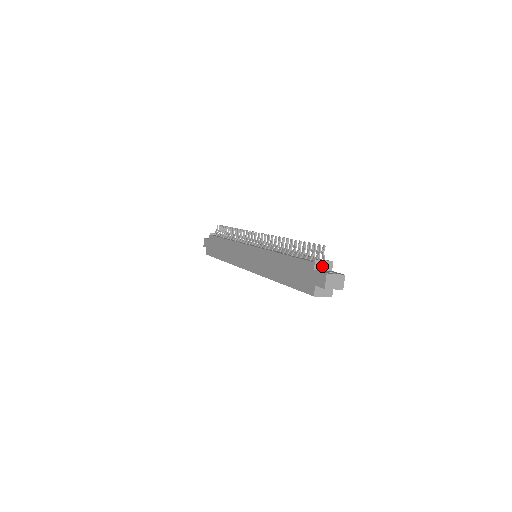
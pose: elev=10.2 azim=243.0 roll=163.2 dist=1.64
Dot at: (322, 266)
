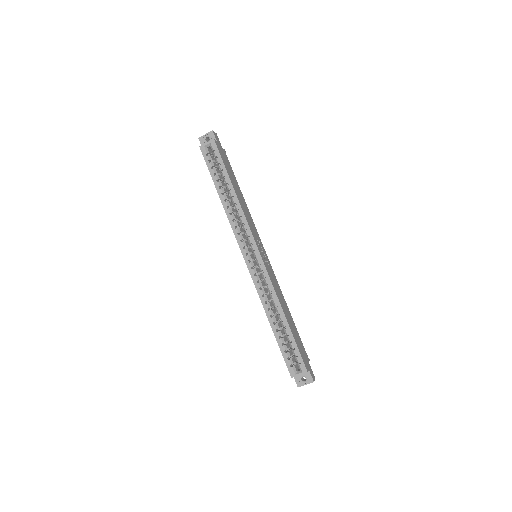
Dot at: occluded
